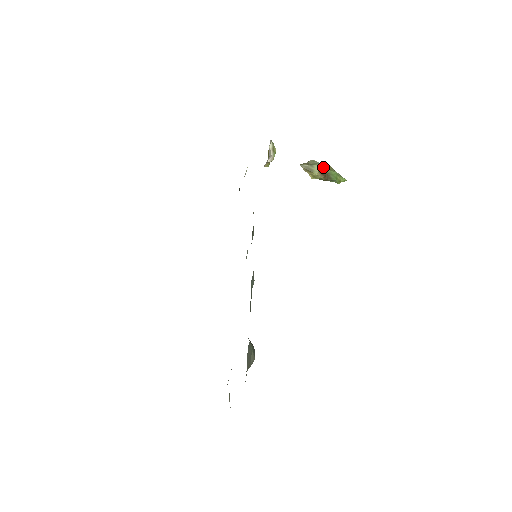
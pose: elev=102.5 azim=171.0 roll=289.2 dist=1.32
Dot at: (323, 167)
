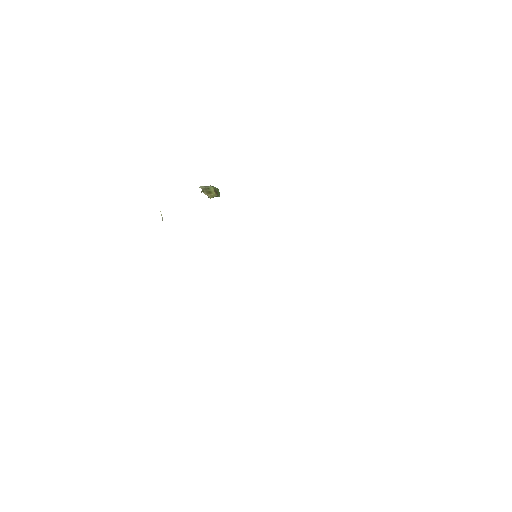
Dot at: (214, 187)
